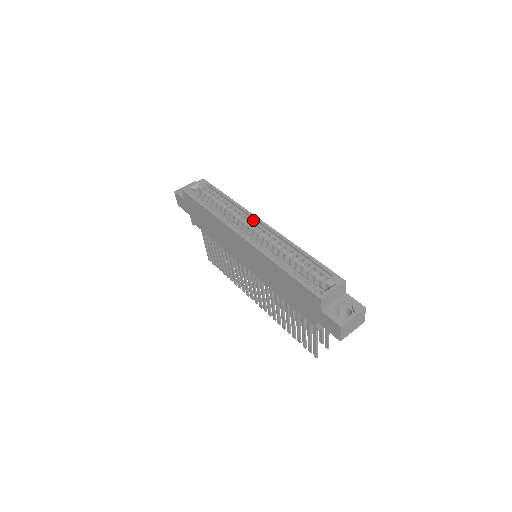
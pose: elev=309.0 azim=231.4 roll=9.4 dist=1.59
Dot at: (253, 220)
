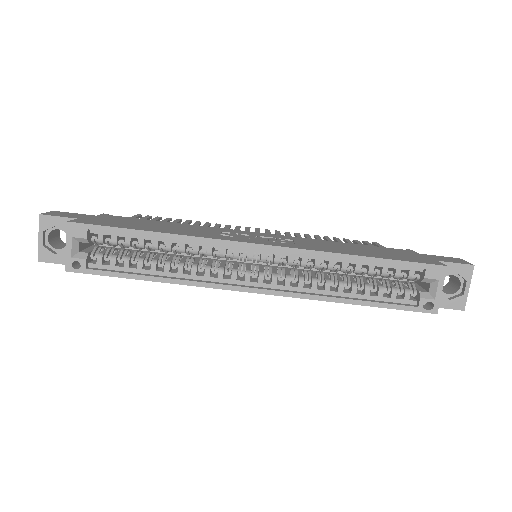
Dot at: (235, 247)
